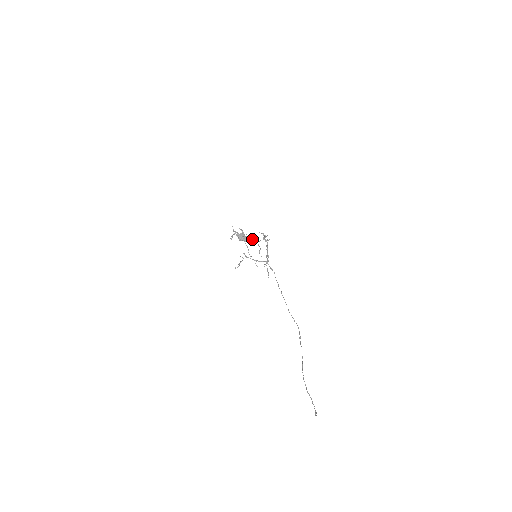
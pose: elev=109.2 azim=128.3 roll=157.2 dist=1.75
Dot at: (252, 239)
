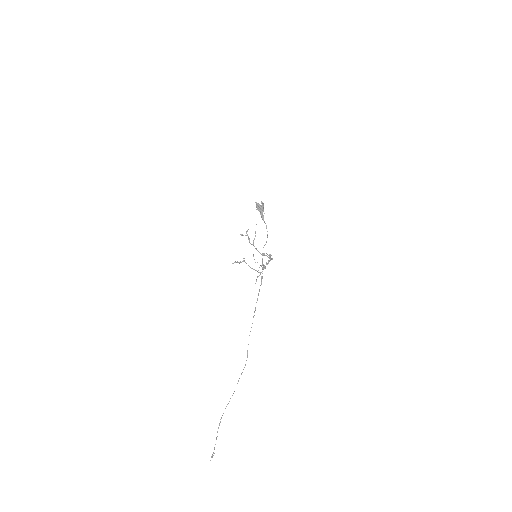
Dot at: occluded
